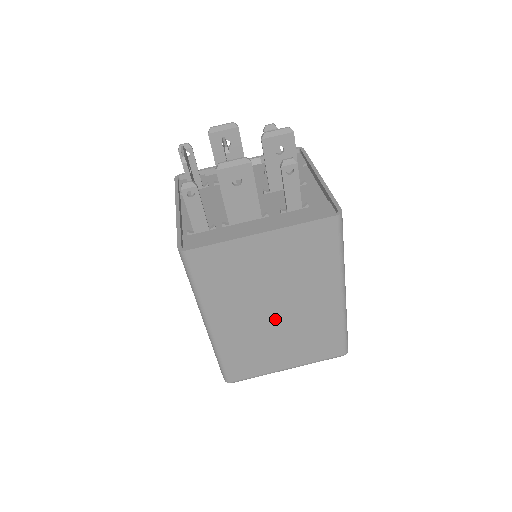
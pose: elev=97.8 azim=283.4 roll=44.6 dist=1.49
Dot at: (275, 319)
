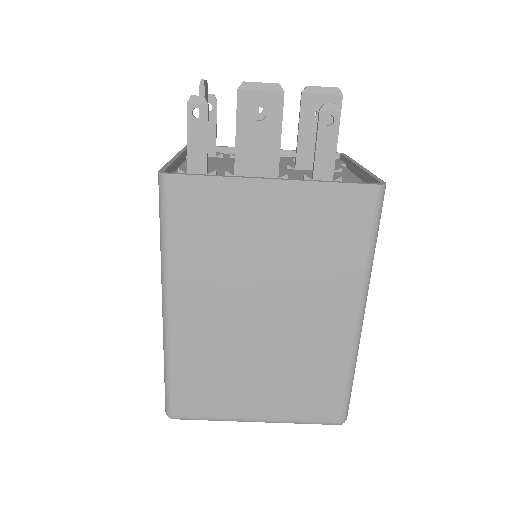
Dot at: (259, 328)
